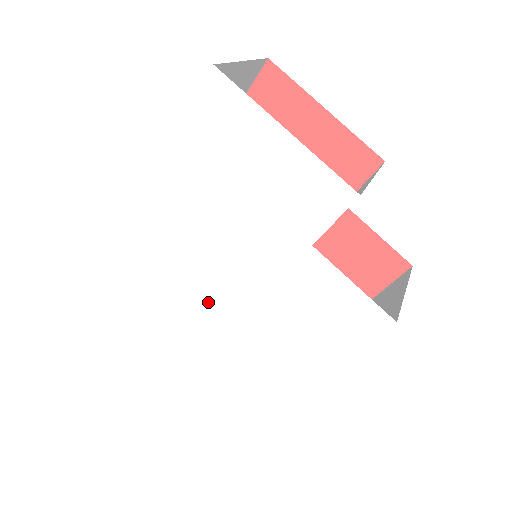
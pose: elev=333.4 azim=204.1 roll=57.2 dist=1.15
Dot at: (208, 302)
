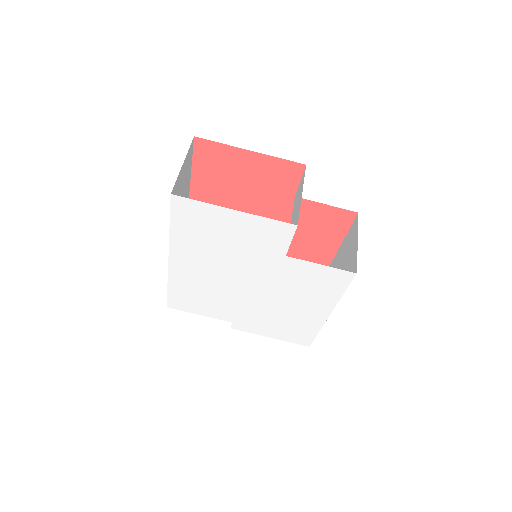
Dot at: (242, 300)
